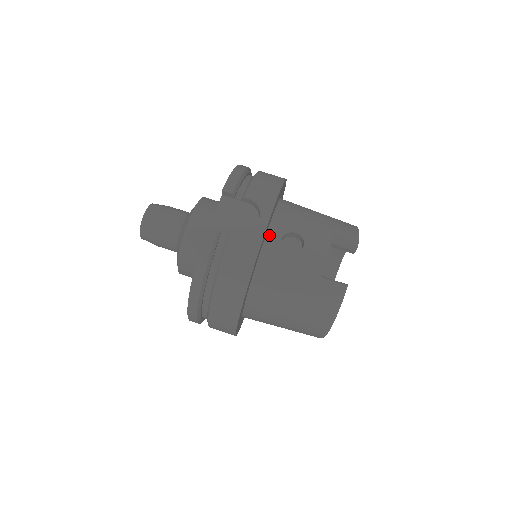
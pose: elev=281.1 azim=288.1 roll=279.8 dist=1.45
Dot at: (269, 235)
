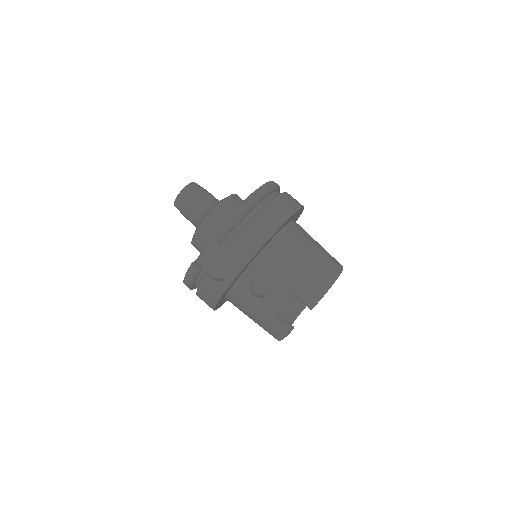
Dot at: (242, 277)
